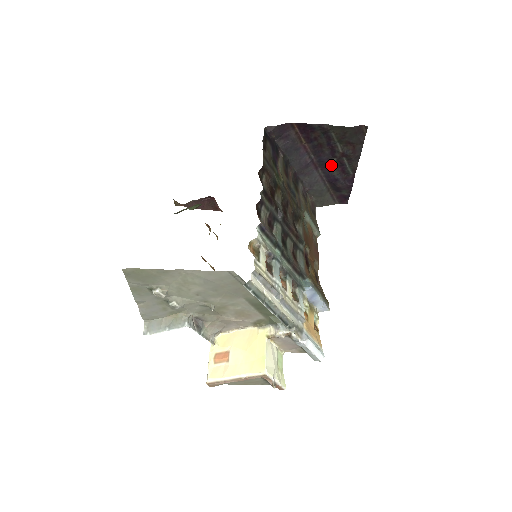
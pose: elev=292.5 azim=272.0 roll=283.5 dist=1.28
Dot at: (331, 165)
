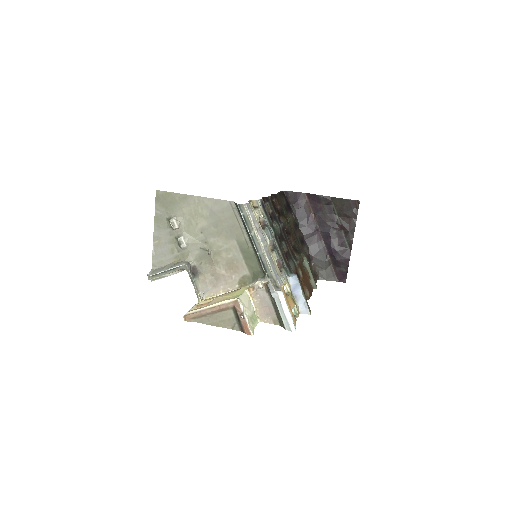
Dot at: (332, 236)
